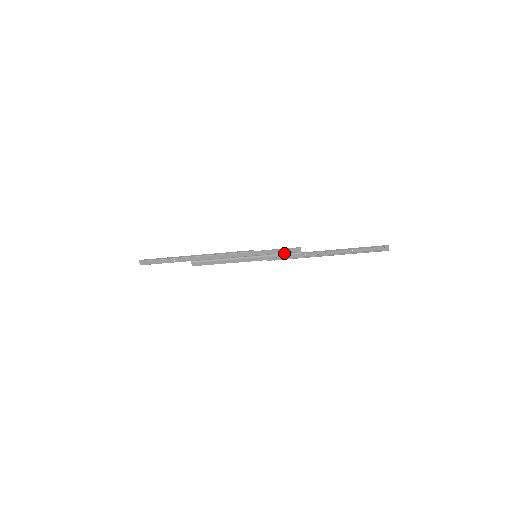
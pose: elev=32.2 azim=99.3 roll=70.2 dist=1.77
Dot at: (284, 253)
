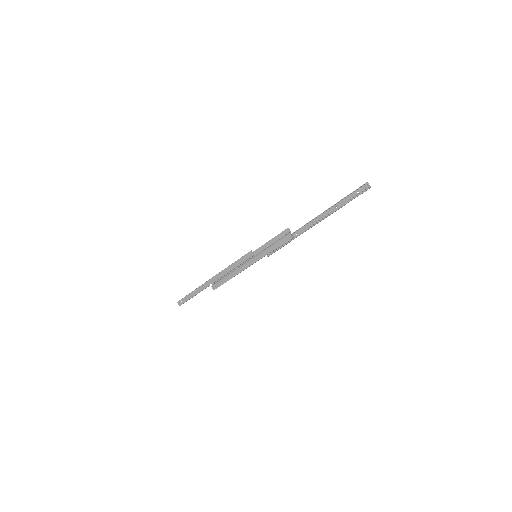
Dot at: (276, 241)
